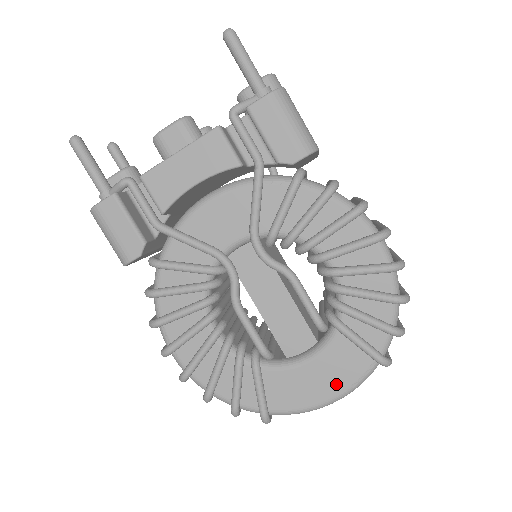
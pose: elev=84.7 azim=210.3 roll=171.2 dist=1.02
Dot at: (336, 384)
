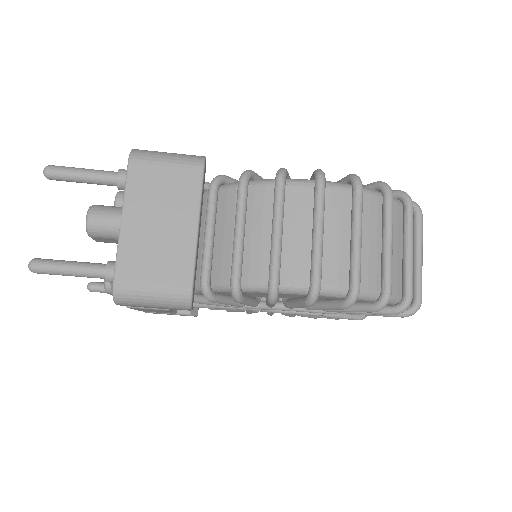
Dot at: occluded
